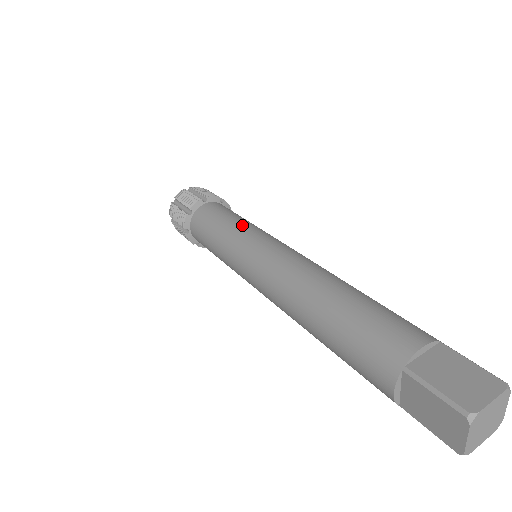
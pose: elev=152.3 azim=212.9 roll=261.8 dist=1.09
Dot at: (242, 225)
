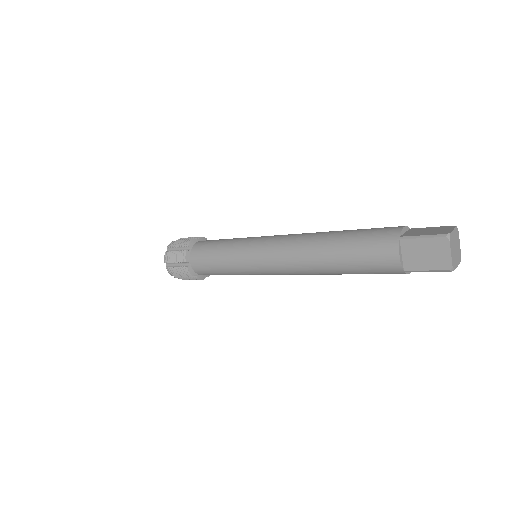
Dot at: (239, 238)
